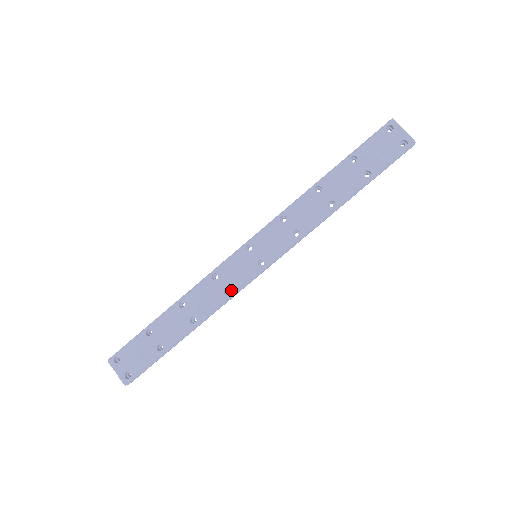
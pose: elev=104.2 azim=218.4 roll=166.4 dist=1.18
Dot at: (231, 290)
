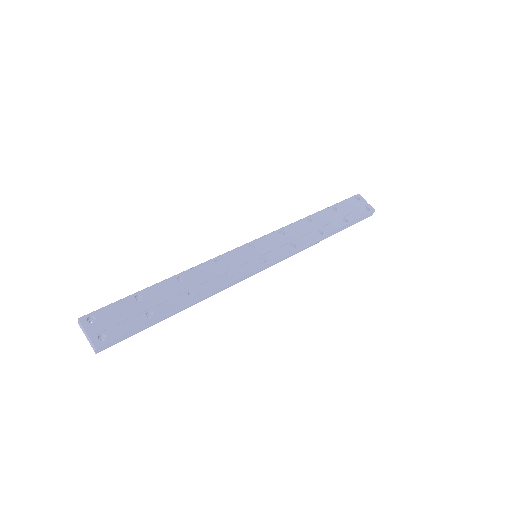
Dot at: (233, 276)
